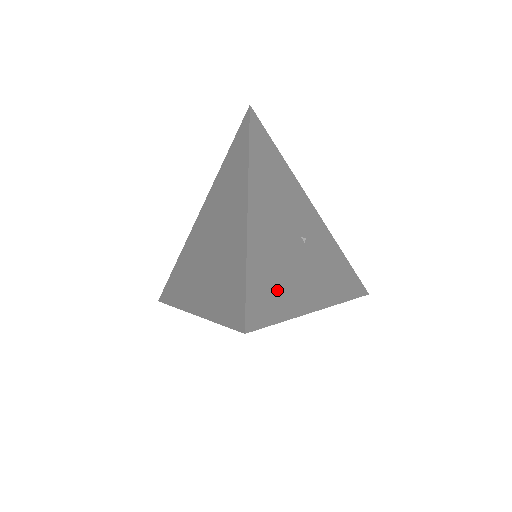
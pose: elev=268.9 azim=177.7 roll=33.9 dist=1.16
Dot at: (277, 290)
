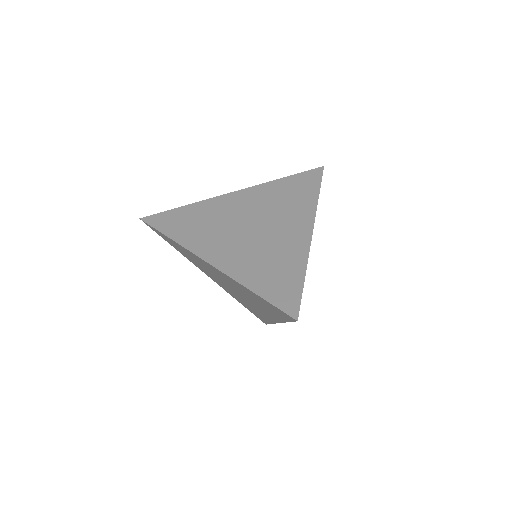
Dot at: occluded
